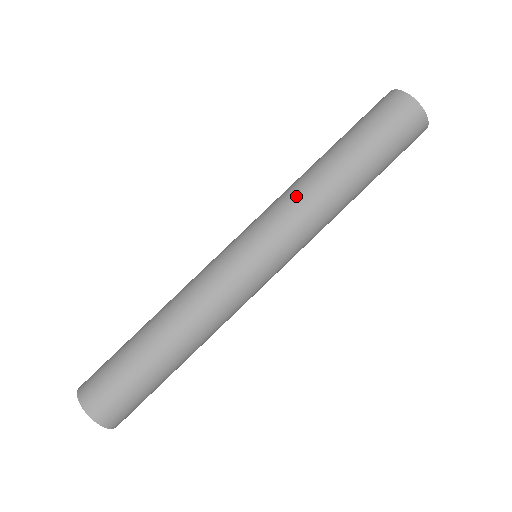
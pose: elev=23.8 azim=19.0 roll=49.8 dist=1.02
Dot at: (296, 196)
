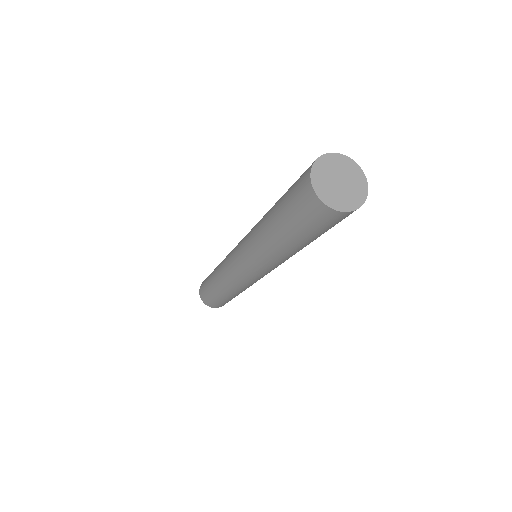
Dot at: (252, 237)
